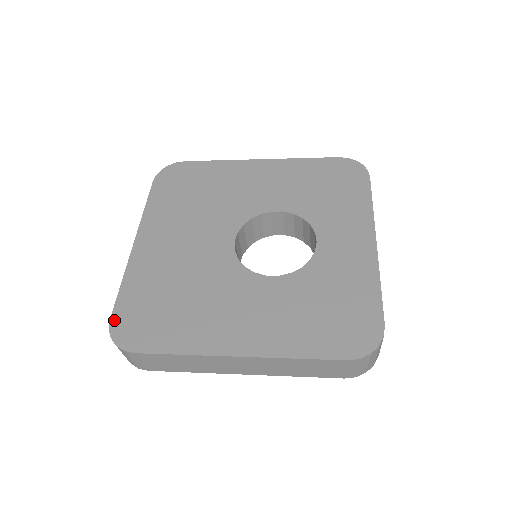
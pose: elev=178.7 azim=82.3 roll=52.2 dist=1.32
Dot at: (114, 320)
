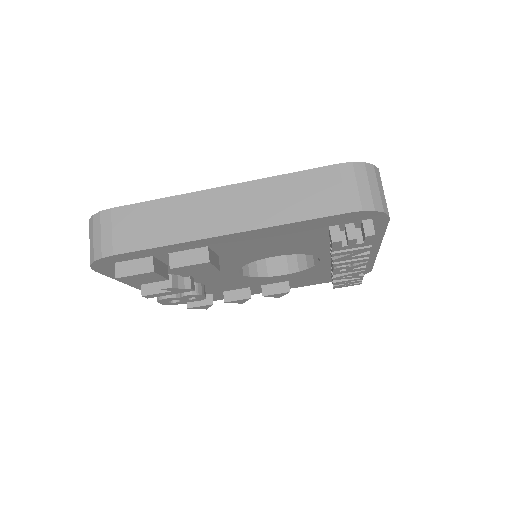
Dot at: occluded
